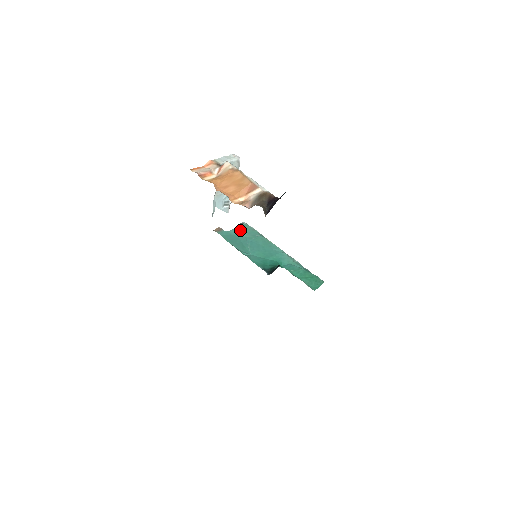
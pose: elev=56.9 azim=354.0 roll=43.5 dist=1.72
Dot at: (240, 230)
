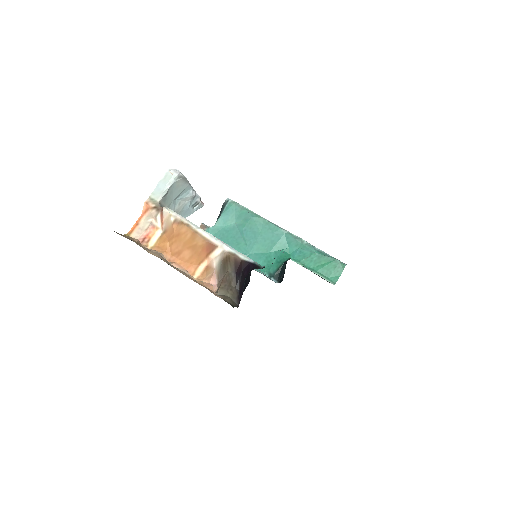
Dot at: (227, 216)
